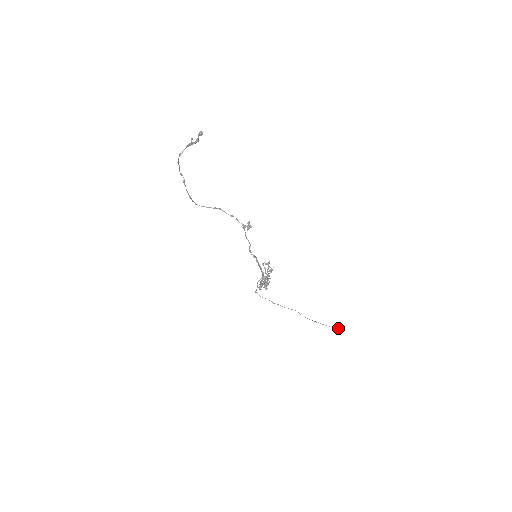
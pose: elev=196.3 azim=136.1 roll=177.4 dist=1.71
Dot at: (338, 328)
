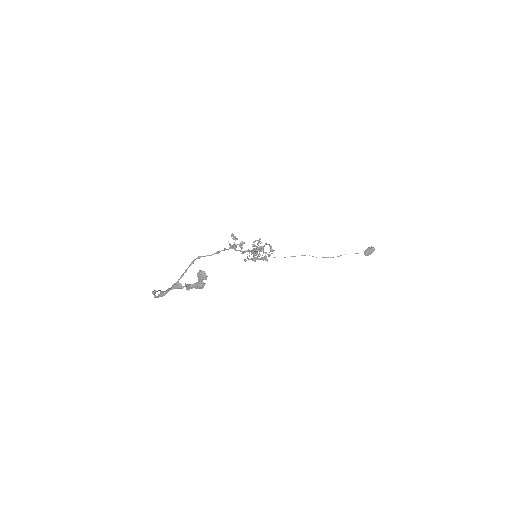
Dot at: (368, 252)
